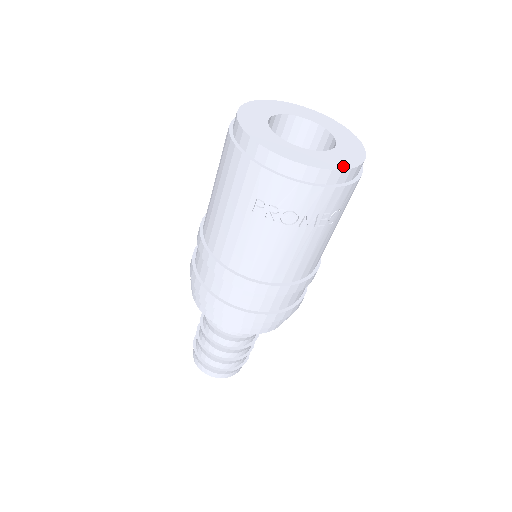
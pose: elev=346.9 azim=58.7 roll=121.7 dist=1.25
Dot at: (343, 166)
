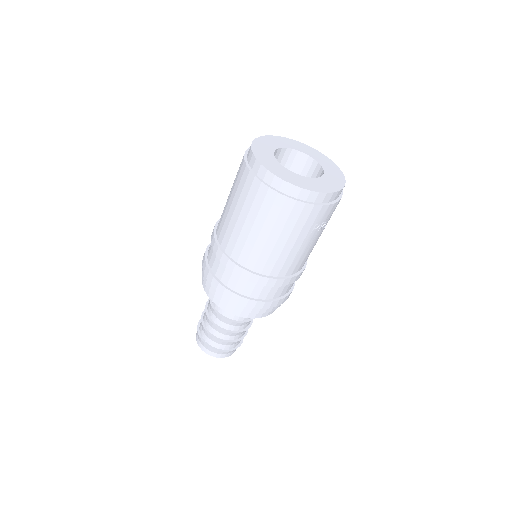
Dot at: (341, 174)
